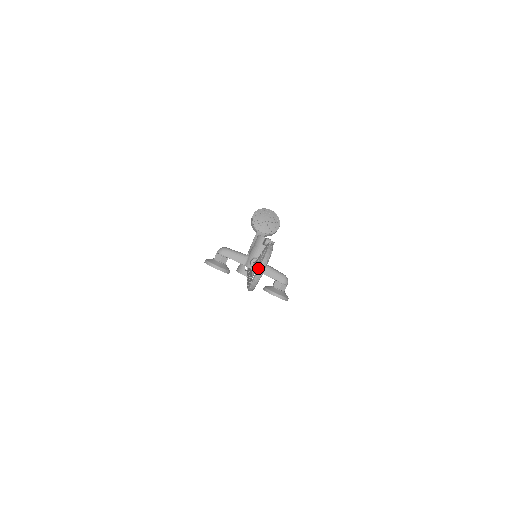
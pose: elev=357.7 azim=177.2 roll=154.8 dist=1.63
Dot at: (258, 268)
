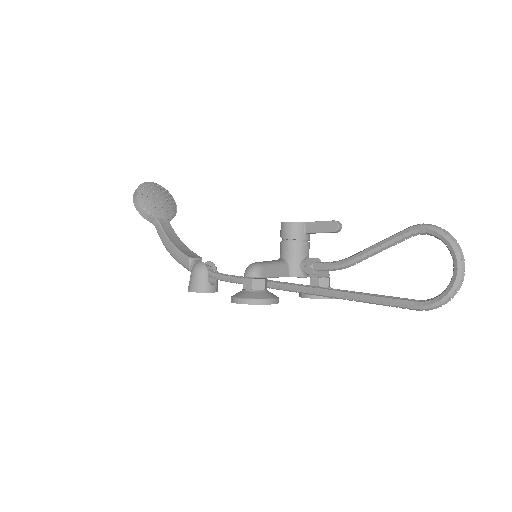
Dot at: (458, 270)
